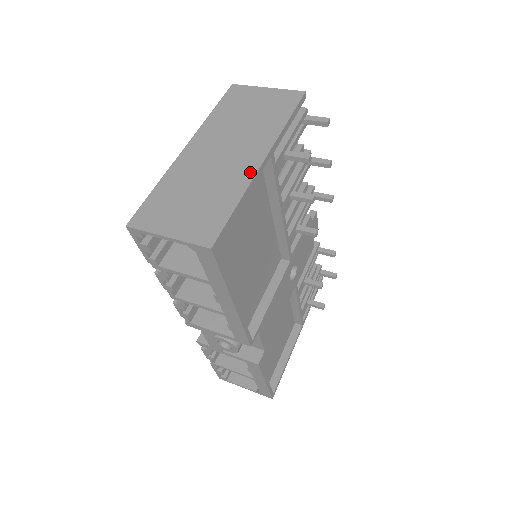
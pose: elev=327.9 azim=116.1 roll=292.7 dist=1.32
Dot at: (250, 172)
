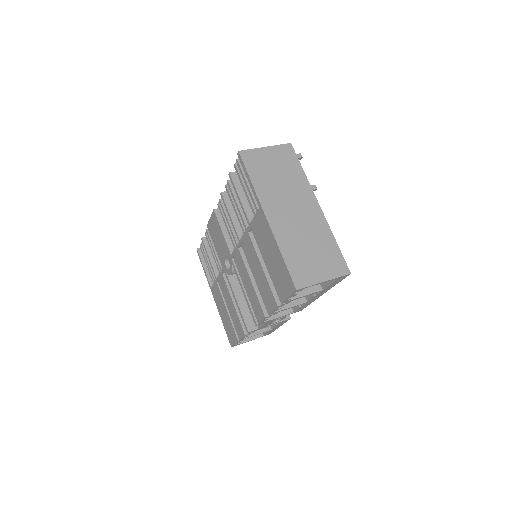
Dot at: (321, 217)
